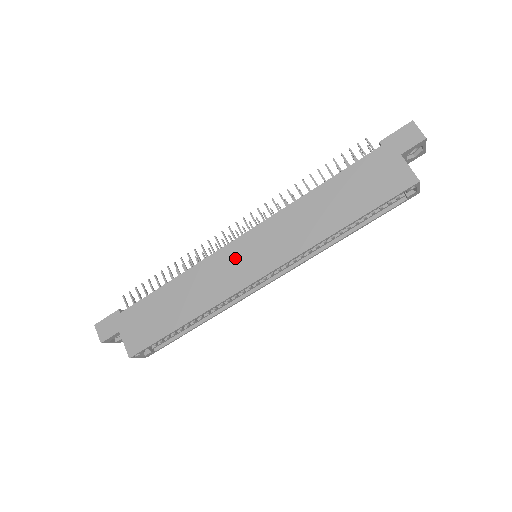
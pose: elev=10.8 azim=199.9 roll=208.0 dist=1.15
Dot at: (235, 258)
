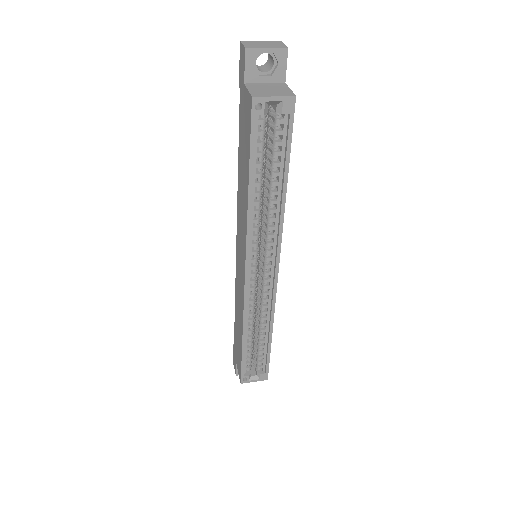
Dot at: (239, 267)
